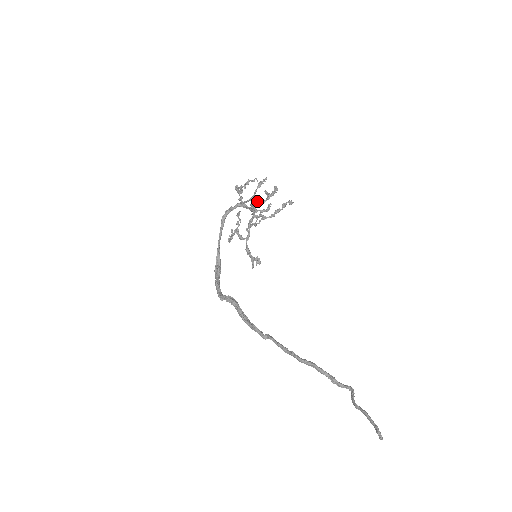
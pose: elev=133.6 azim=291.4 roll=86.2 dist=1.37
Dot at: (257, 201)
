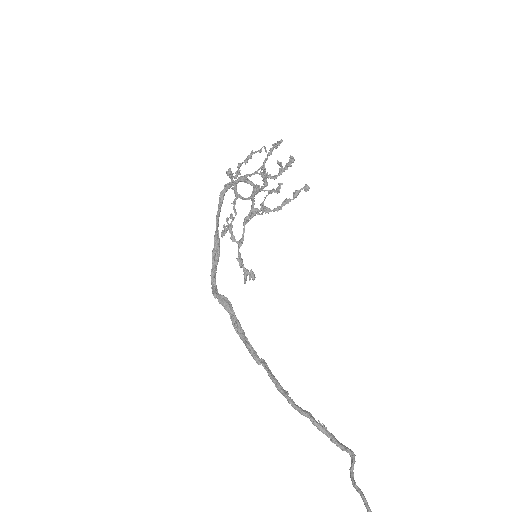
Dot at: (265, 176)
